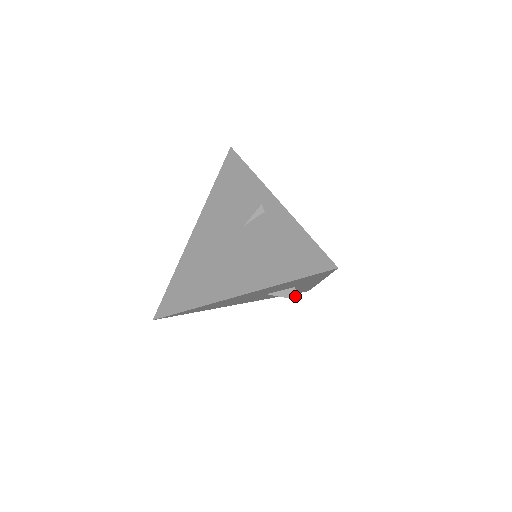
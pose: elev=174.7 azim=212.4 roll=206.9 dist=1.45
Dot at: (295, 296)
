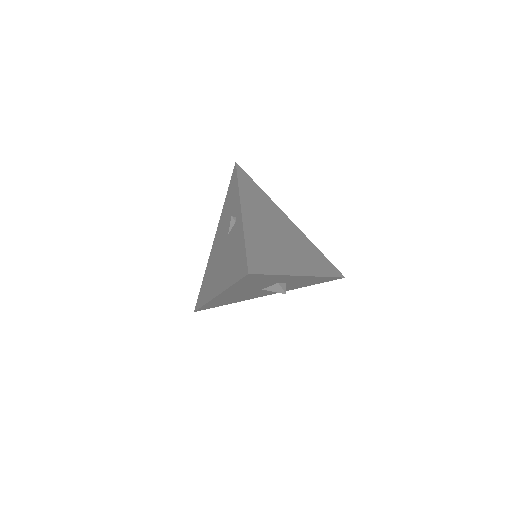
Dot at: (281, 290)
